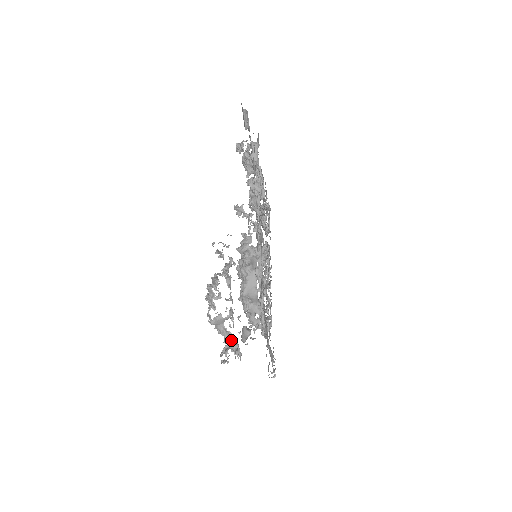
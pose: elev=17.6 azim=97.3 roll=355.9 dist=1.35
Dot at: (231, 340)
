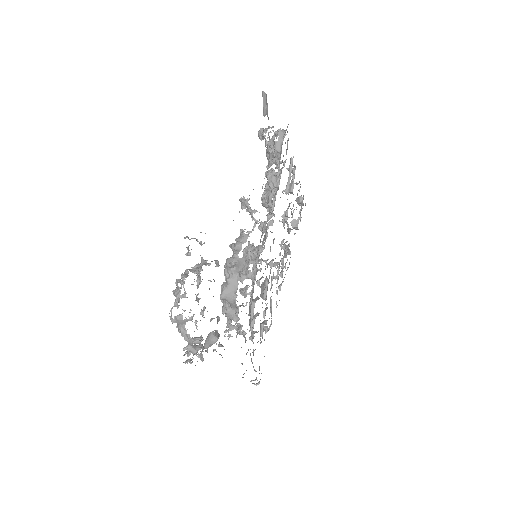
Dot at: (190, 343)
